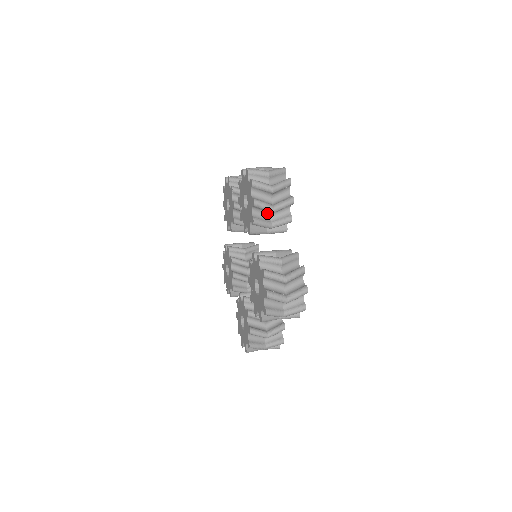
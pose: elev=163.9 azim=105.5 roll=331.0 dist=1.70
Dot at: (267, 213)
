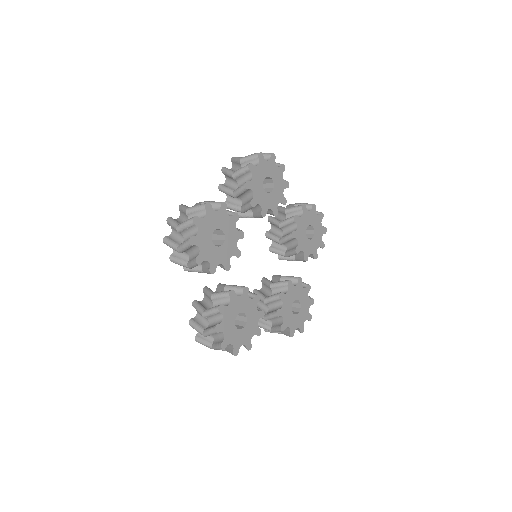
Dot at: occluded
